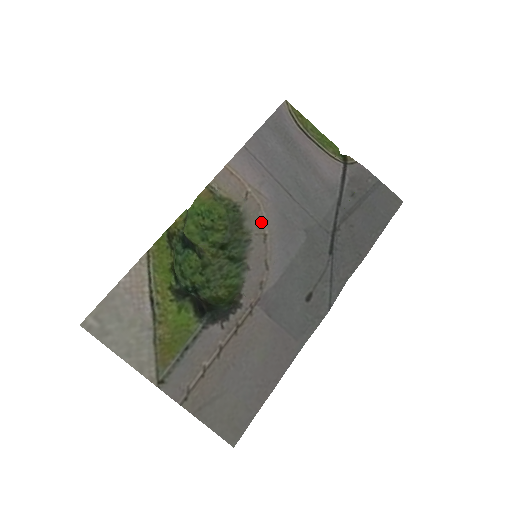
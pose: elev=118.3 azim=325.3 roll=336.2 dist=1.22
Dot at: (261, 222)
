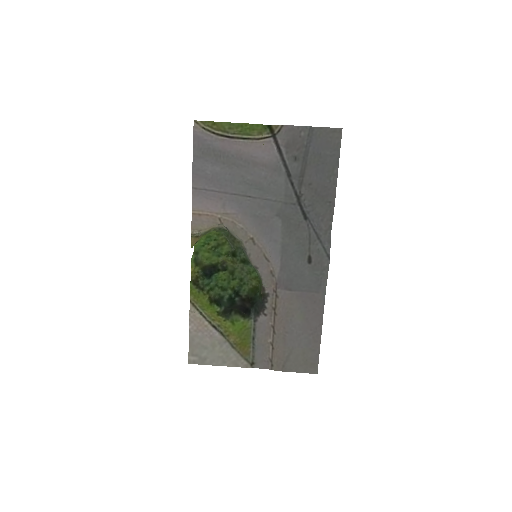
Dot at: (243, 232)
